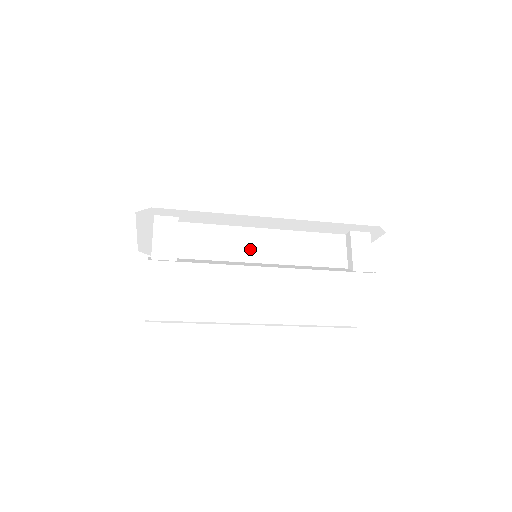
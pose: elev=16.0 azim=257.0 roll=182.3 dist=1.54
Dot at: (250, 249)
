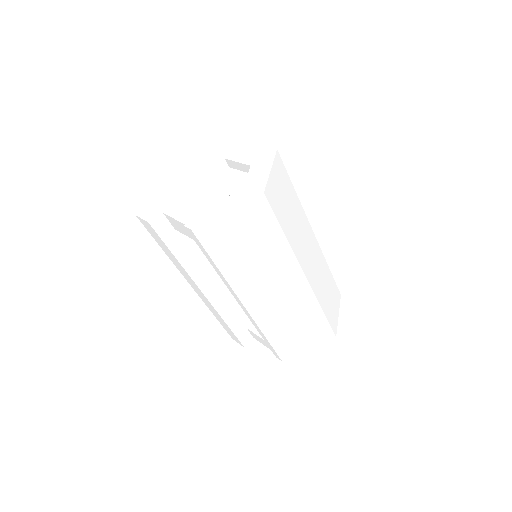
Dot at: occluded
